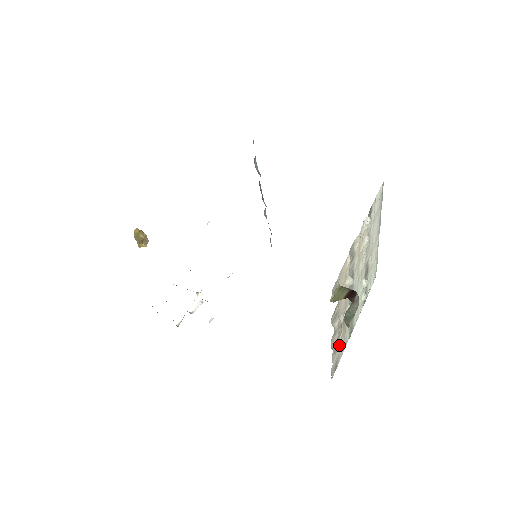
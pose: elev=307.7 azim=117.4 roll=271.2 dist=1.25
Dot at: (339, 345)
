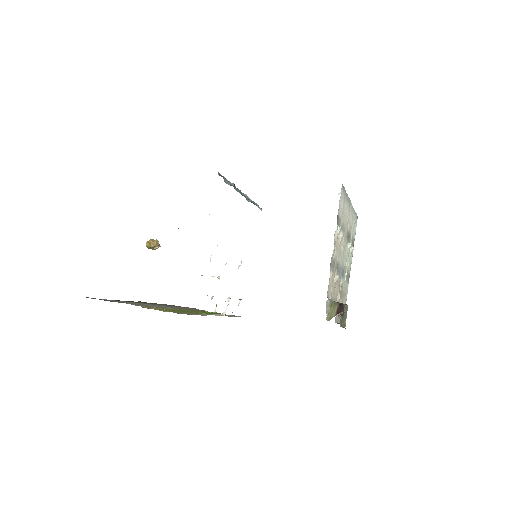
Dot at: occluded
